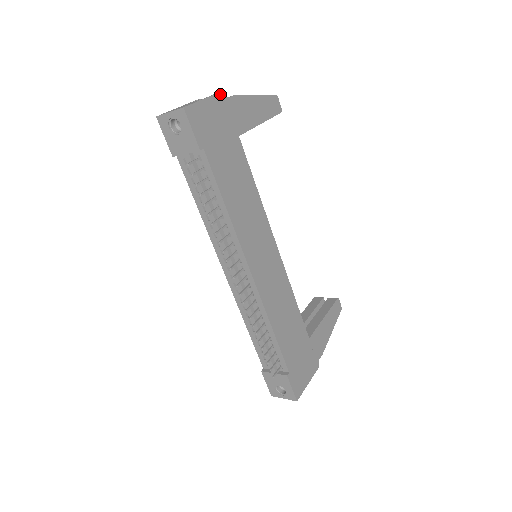
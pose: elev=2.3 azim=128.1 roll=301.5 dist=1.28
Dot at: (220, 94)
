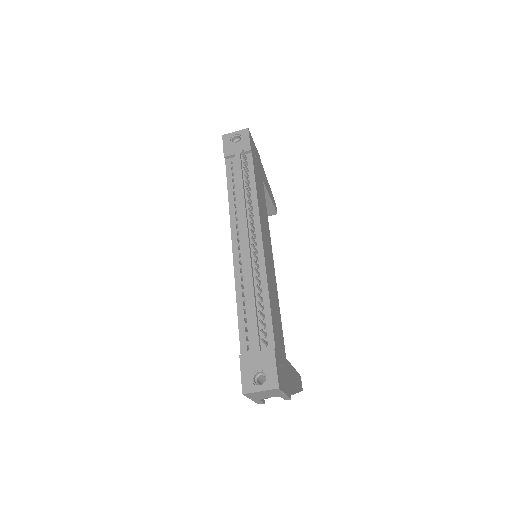
Dot at: (259, 155)
